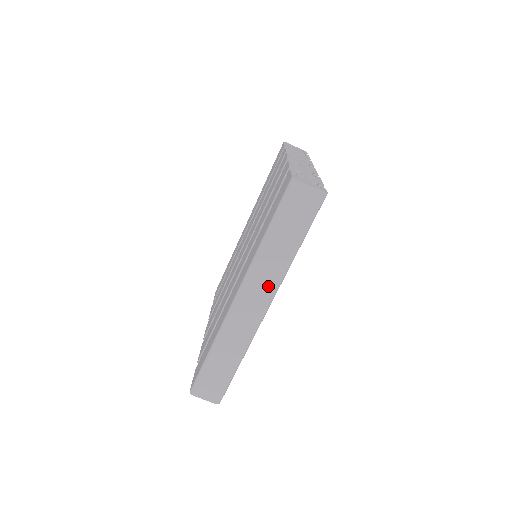
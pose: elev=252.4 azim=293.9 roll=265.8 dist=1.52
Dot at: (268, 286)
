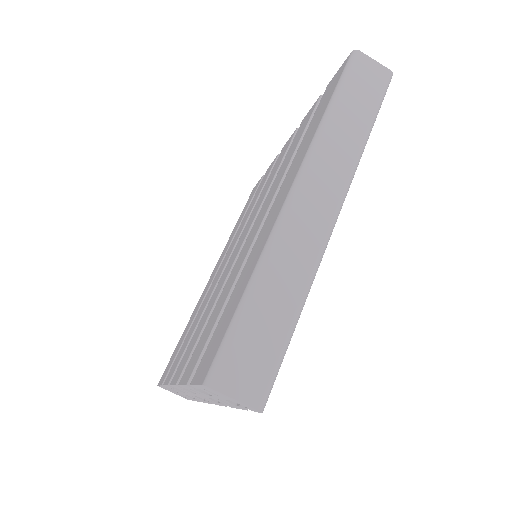
Dot at: (338, 176)
